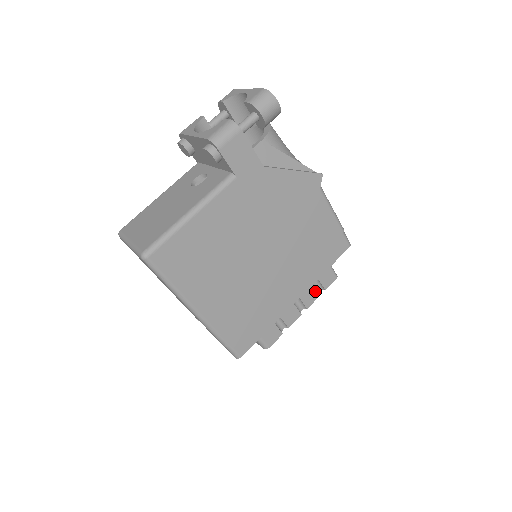
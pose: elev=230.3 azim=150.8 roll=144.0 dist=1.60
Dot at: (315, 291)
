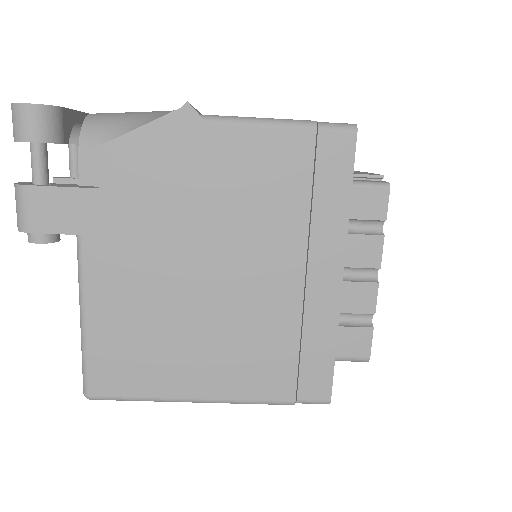
Dot at: (368, 237)
